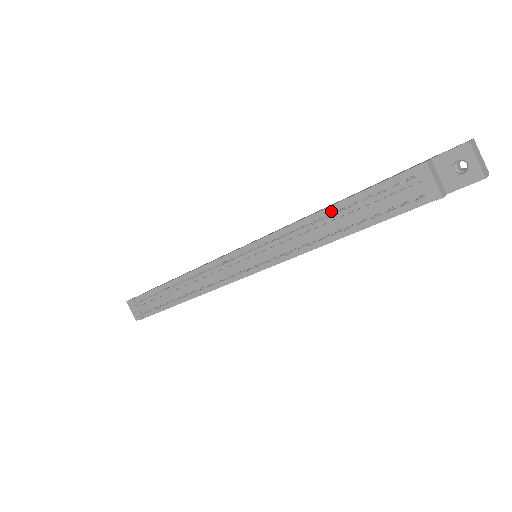
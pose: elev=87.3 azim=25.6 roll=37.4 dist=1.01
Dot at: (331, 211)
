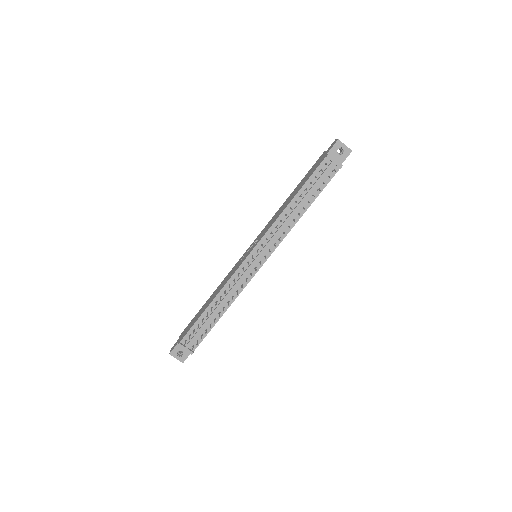
Dot at: (294, 201)
